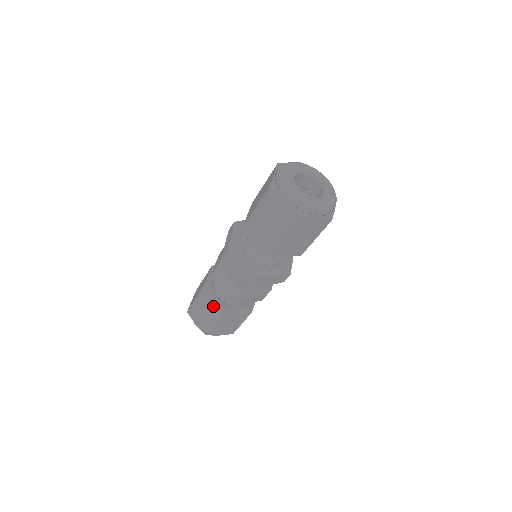
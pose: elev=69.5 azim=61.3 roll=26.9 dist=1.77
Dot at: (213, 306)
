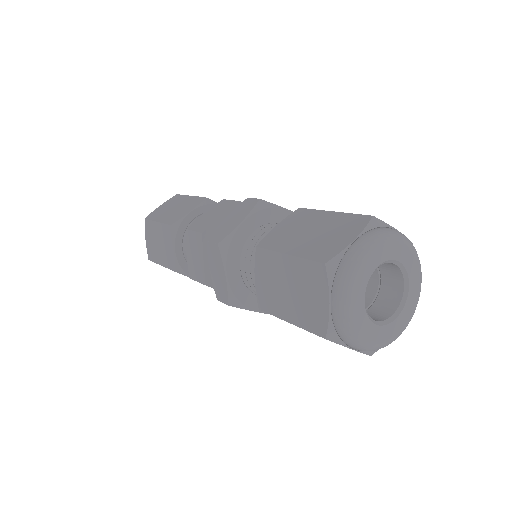
Dot at: (170, 253)
